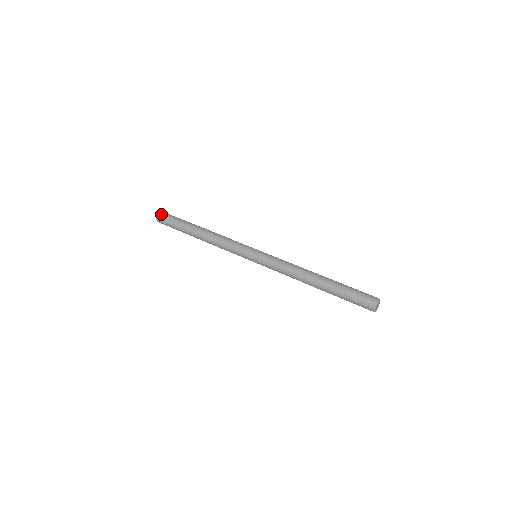
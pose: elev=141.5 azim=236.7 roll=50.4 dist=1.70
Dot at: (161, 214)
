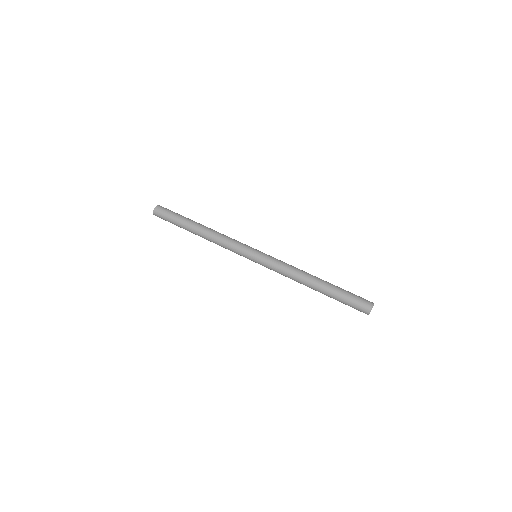
Dot at: (161, 206)
